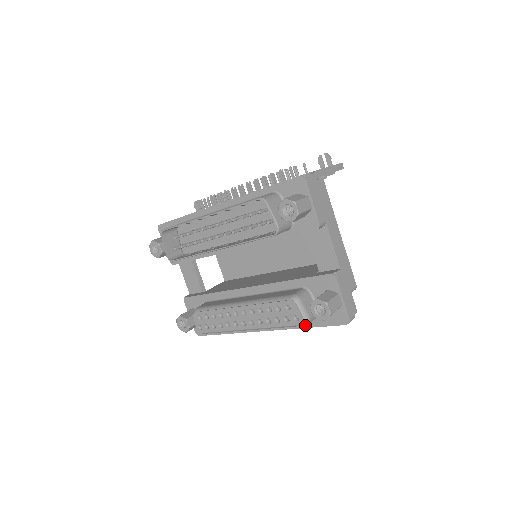
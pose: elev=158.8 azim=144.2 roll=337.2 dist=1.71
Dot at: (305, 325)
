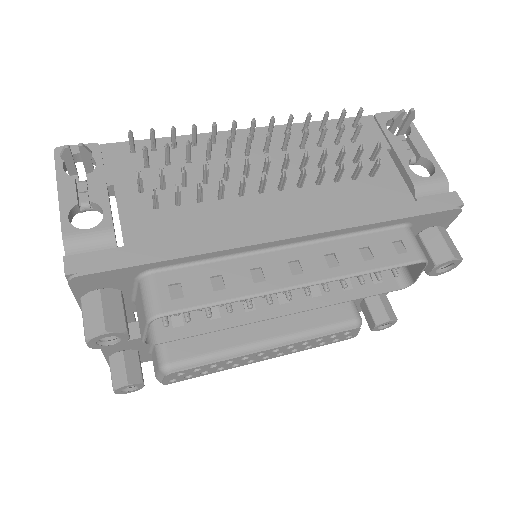
Dot at: occluded
